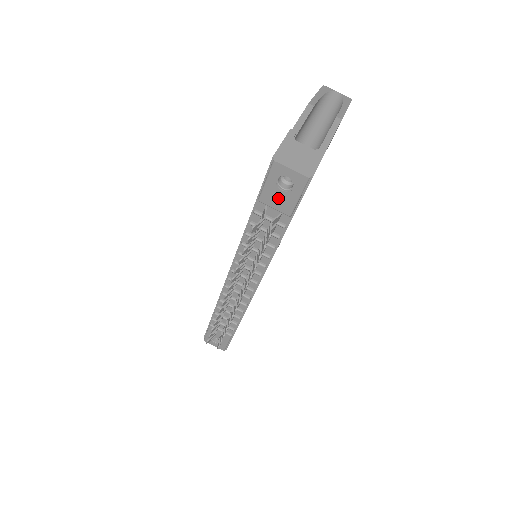
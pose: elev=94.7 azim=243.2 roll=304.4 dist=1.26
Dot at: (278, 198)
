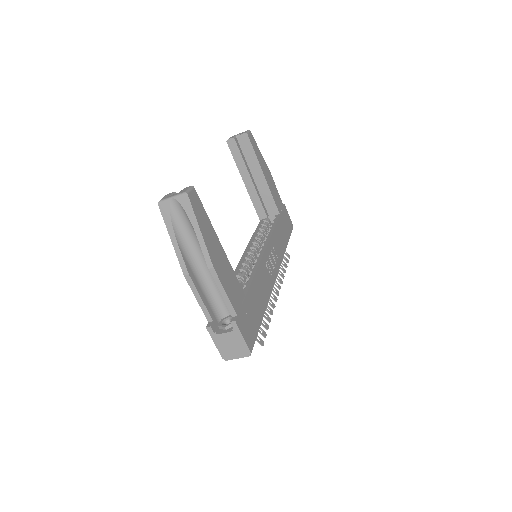
Dot at: occluded
